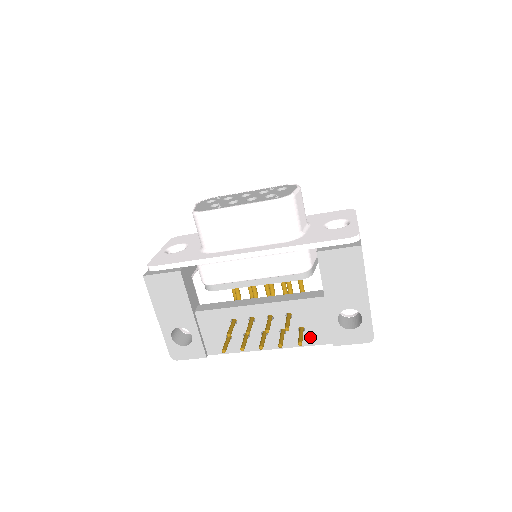
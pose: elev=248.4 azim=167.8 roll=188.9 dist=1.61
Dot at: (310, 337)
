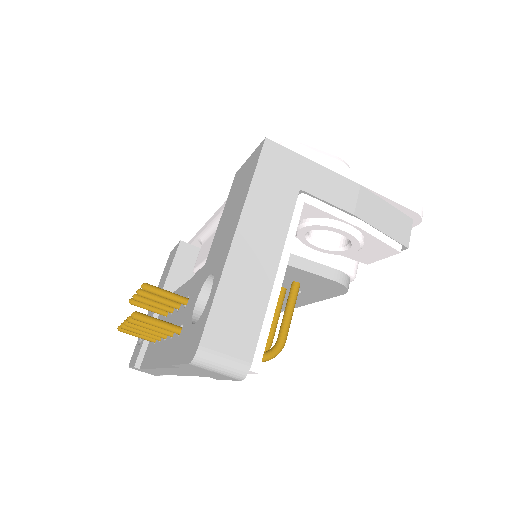
Dot at: occluded
